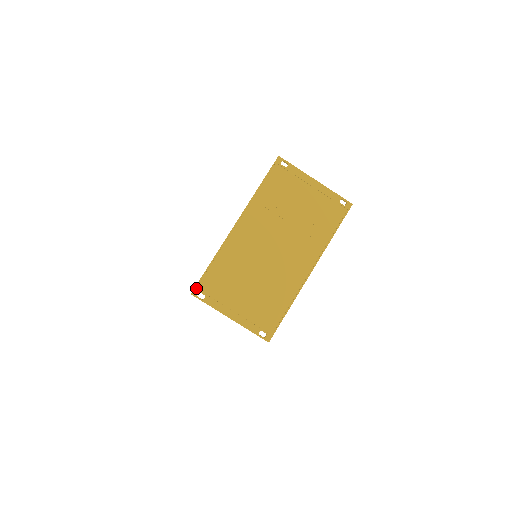
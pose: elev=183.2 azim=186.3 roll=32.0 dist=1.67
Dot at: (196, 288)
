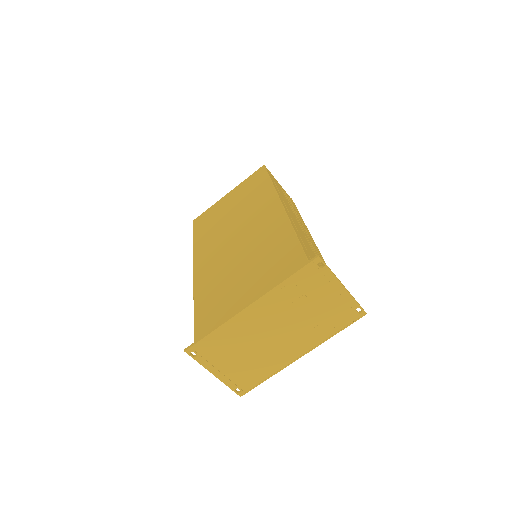
Dot at: (191, 348)
